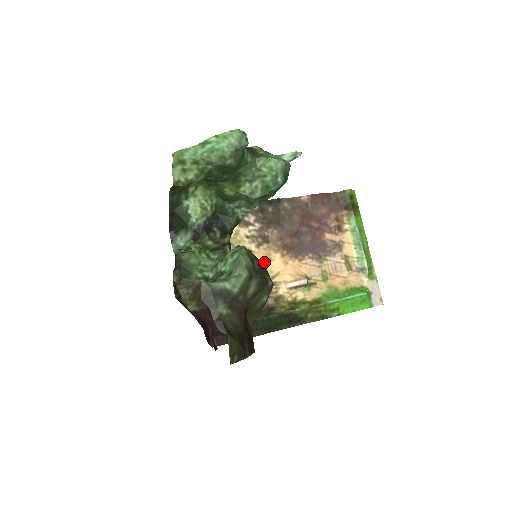
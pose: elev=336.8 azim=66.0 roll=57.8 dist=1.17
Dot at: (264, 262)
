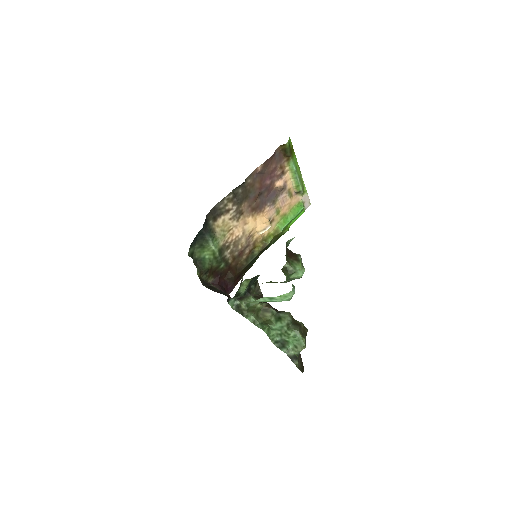
Dot at: (243, 228)
